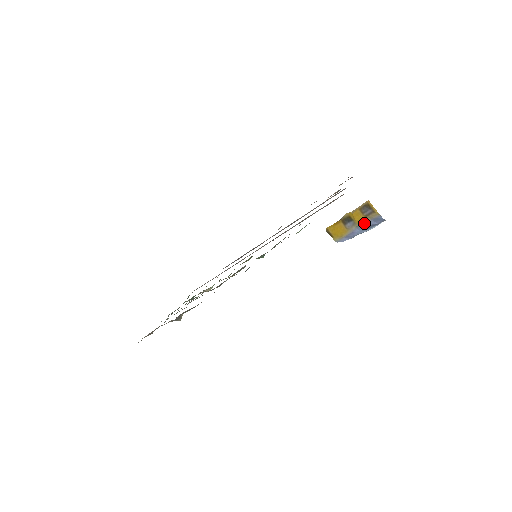
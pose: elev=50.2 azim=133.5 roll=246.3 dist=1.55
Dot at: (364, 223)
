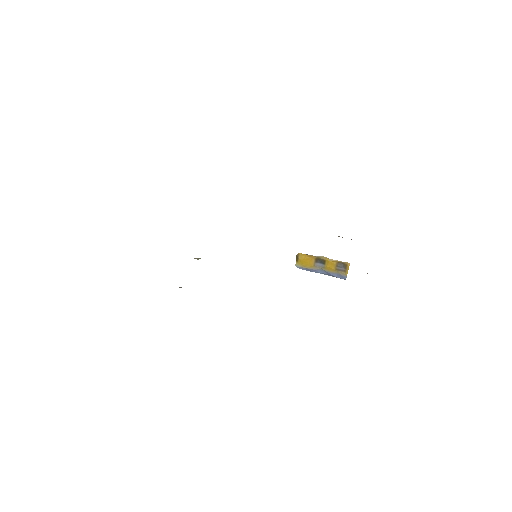
Dot at: (330, 272)
